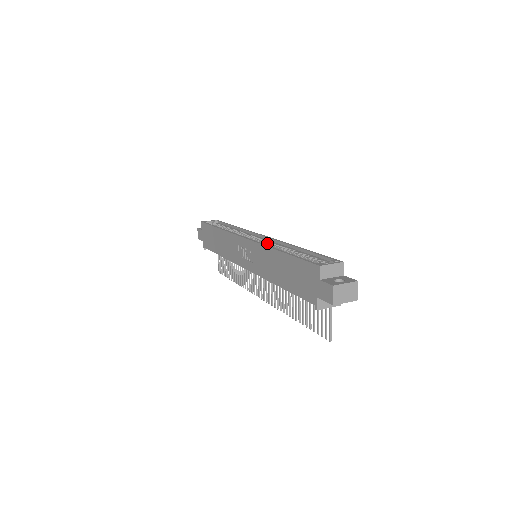
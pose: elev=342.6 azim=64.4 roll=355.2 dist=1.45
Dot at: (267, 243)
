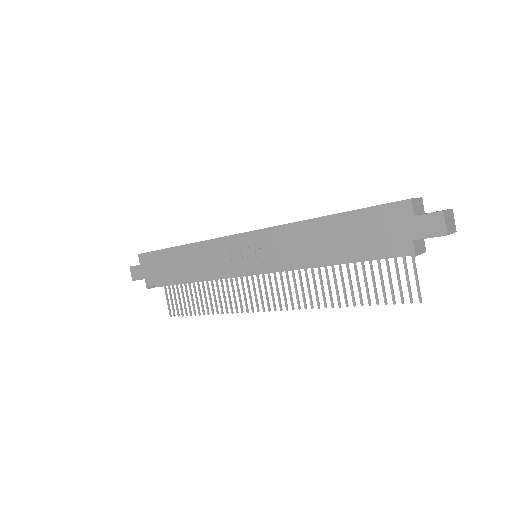
Dot at: occluded
